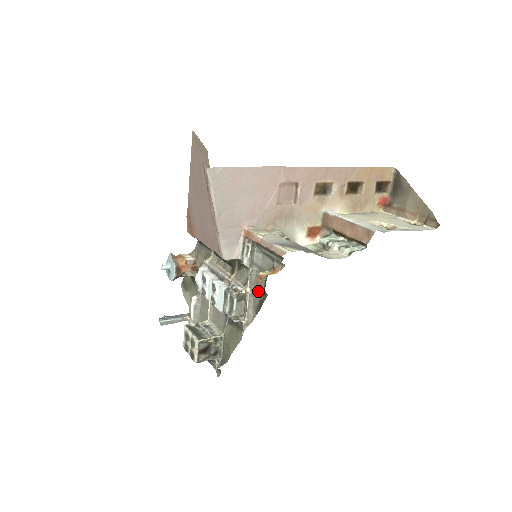
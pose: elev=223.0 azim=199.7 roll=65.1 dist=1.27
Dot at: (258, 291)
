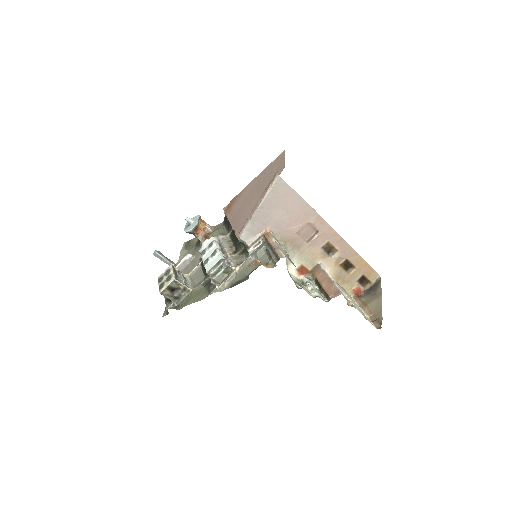
Dot at: (243, 273)
